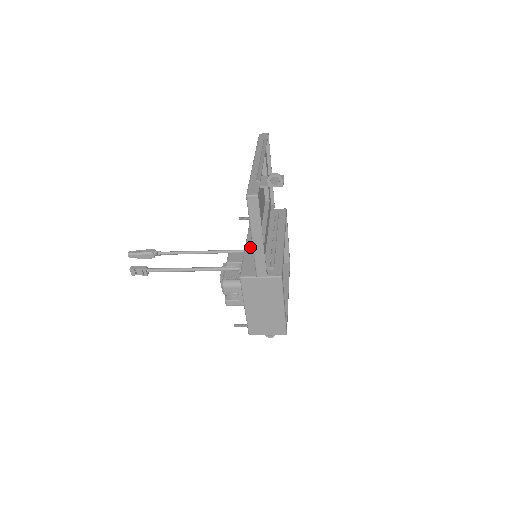
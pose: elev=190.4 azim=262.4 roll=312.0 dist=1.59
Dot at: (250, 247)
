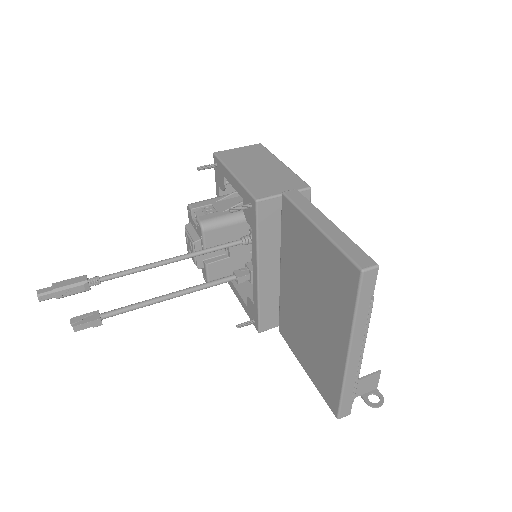
Dot at: (265, 288)
